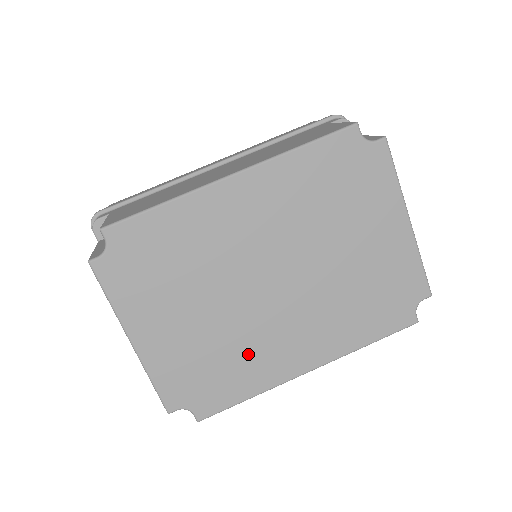
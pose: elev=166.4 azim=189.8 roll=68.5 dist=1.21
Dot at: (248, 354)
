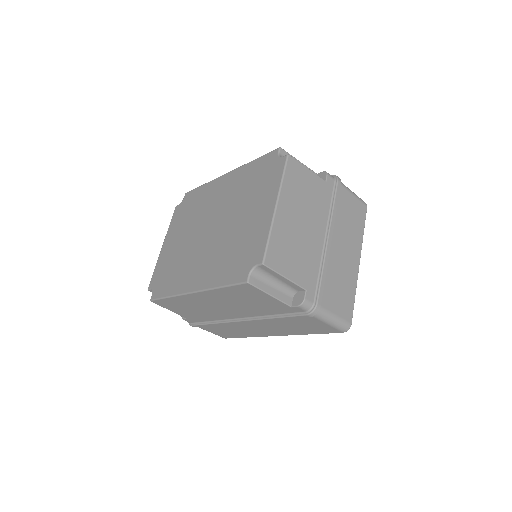
Dot at: (182, 269)
